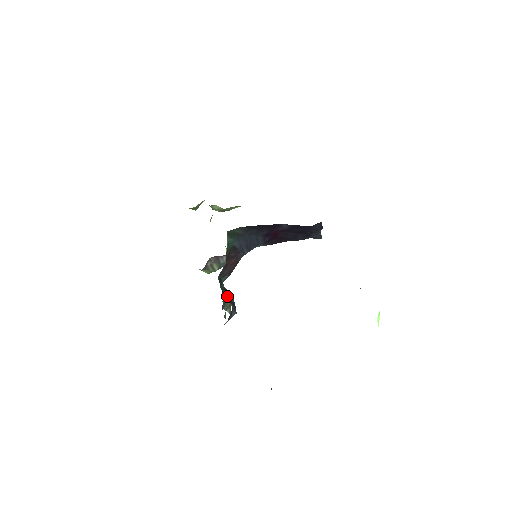
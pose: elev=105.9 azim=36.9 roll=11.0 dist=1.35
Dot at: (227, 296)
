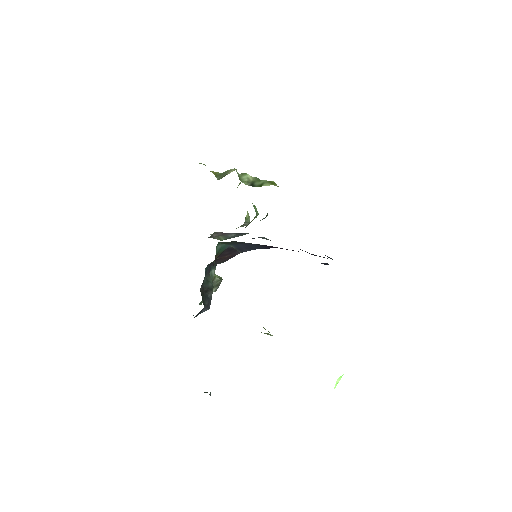
Dot at: (206, 291)
